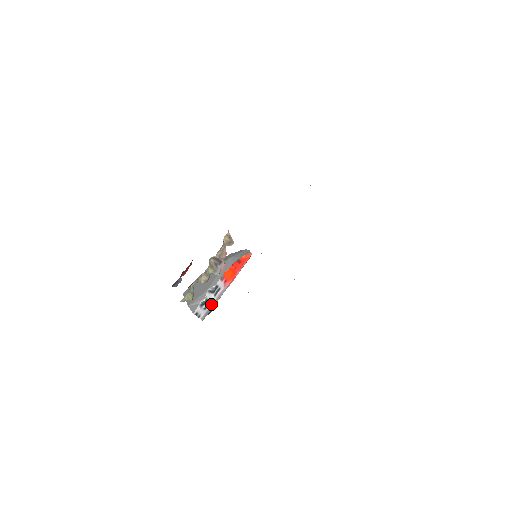
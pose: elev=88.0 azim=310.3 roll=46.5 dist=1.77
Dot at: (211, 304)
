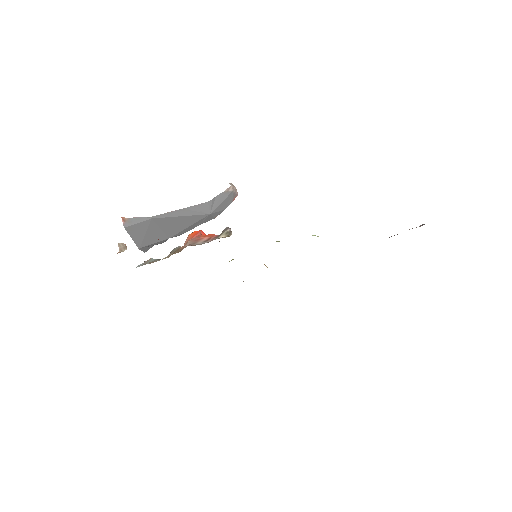
Dot at: occluded
